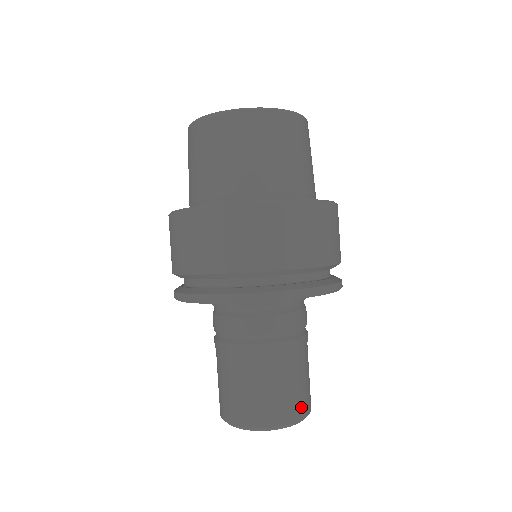
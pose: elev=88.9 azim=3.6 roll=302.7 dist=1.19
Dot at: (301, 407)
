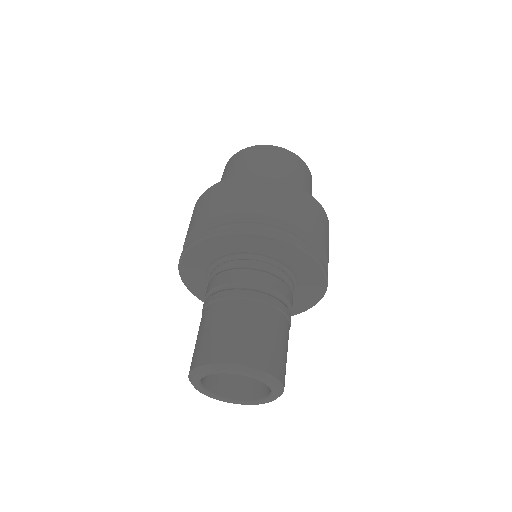
Dot at: (254, 355)
